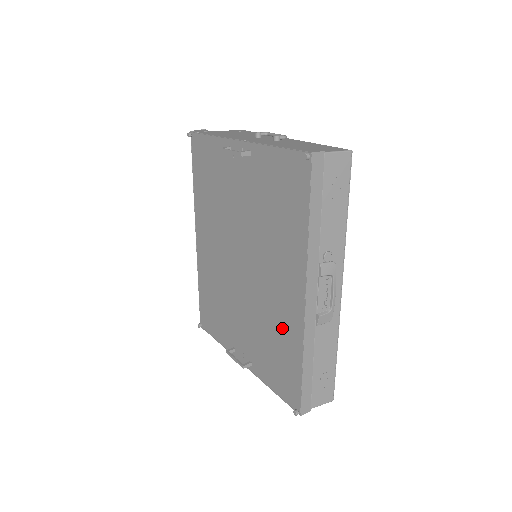
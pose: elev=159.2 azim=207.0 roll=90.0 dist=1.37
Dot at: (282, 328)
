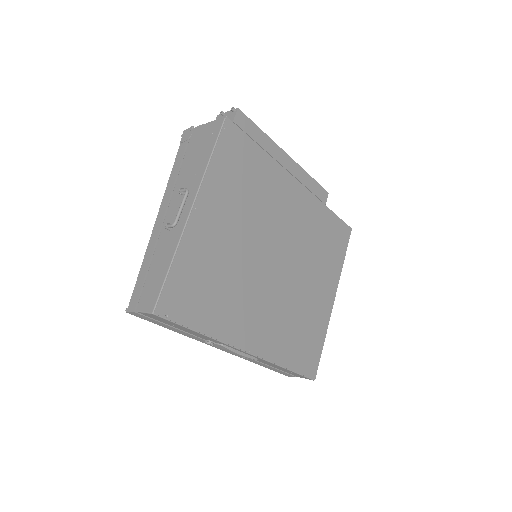
Dot at: occluded
